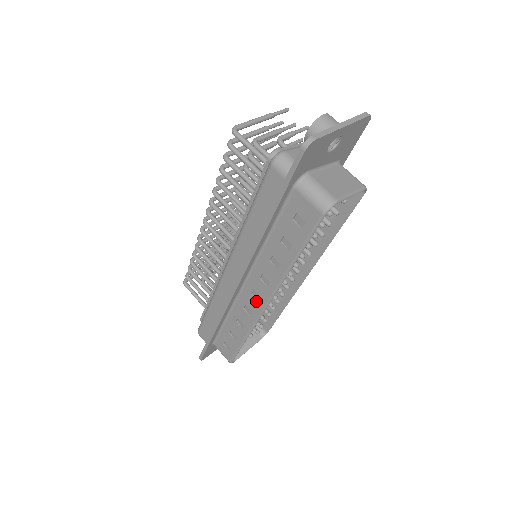
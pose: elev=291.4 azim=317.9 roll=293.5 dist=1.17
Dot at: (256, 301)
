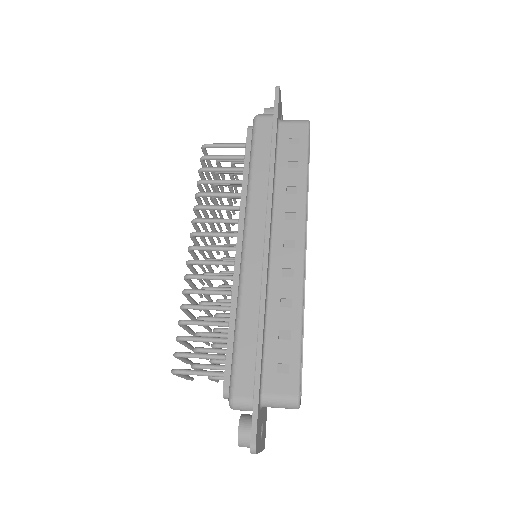
Dot at: (292, 249)
